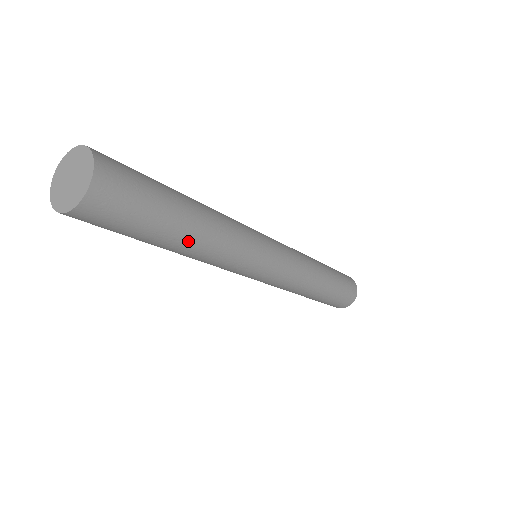
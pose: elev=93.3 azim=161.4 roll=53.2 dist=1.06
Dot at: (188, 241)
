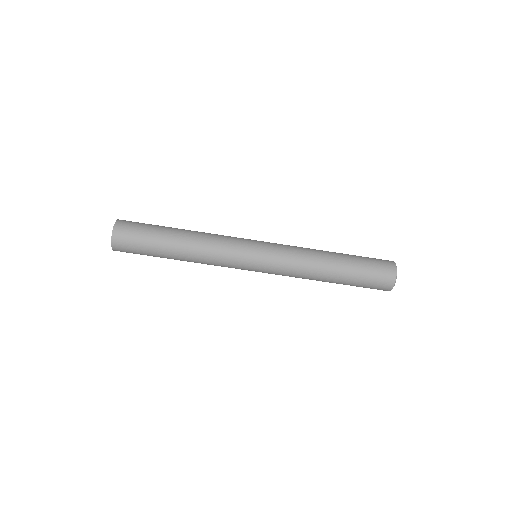
Dot at: (178, 252)
